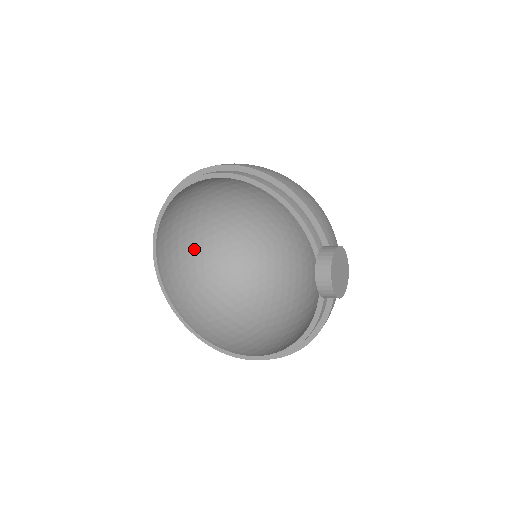
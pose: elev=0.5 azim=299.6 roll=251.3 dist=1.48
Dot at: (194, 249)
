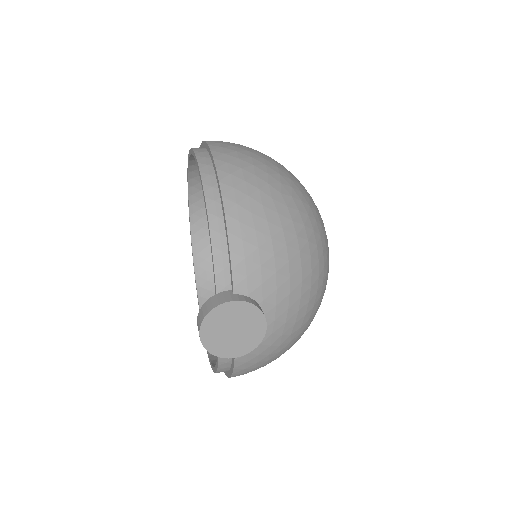
Dot at: occluded
